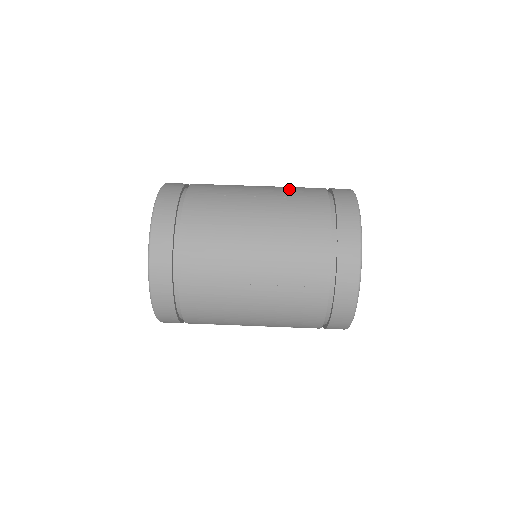
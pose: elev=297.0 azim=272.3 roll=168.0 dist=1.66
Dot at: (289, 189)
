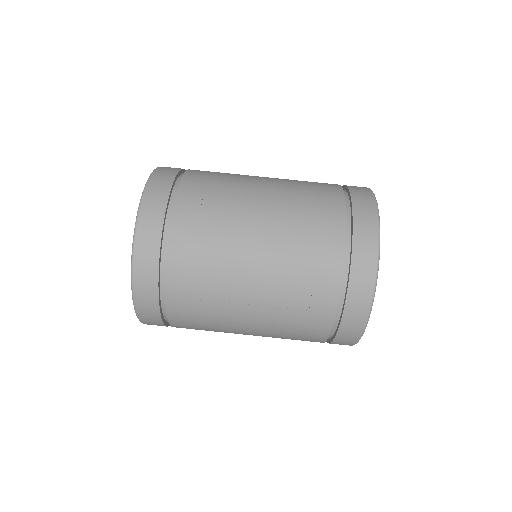
Dot at: (299, 188)
